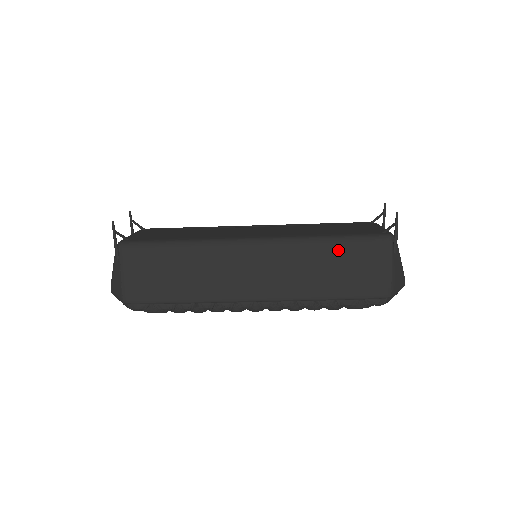
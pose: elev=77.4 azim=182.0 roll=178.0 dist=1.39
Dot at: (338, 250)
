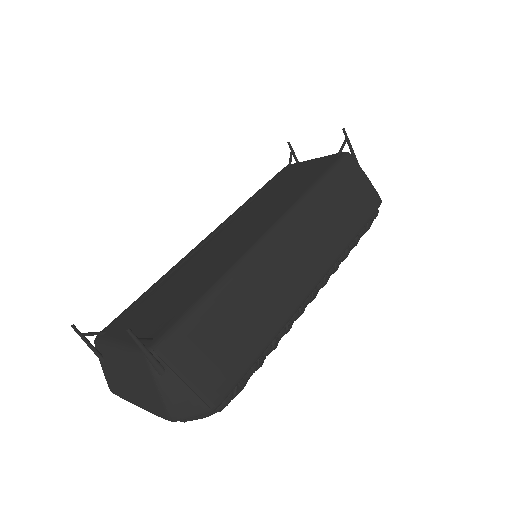
Dot at: (332, 190)
